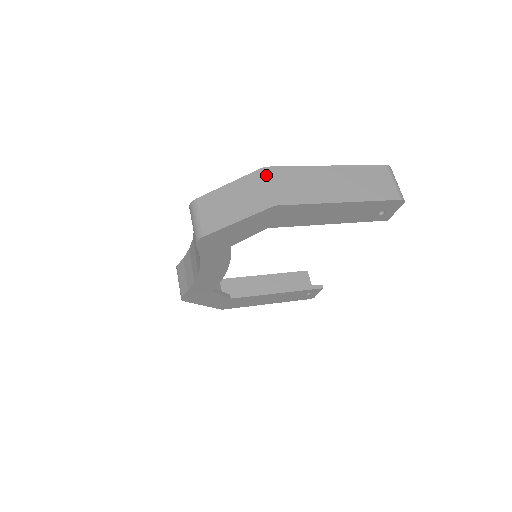
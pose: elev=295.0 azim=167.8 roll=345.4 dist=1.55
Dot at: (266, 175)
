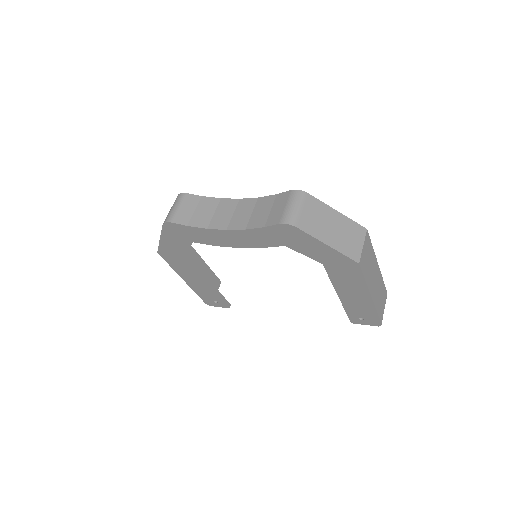
Dot at: (365, 236)
